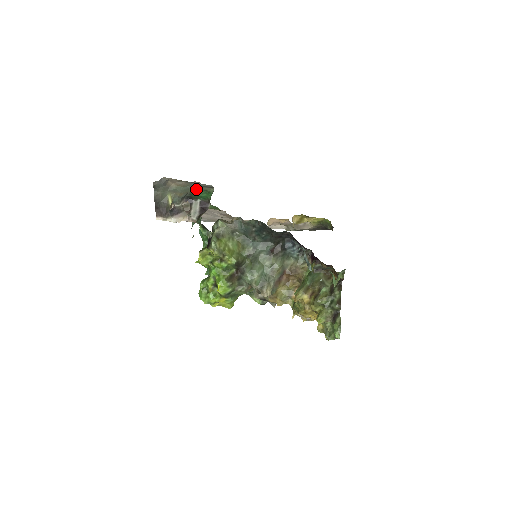
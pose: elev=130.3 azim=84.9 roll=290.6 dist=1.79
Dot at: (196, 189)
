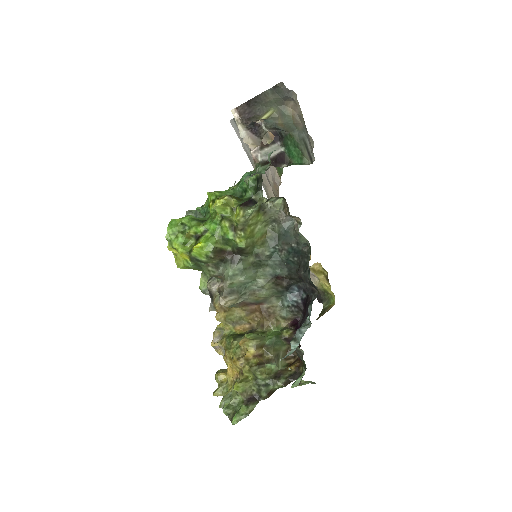
Dot at: (298, 140)
